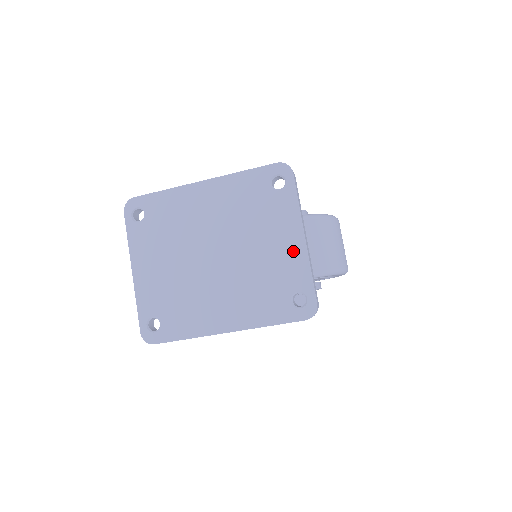
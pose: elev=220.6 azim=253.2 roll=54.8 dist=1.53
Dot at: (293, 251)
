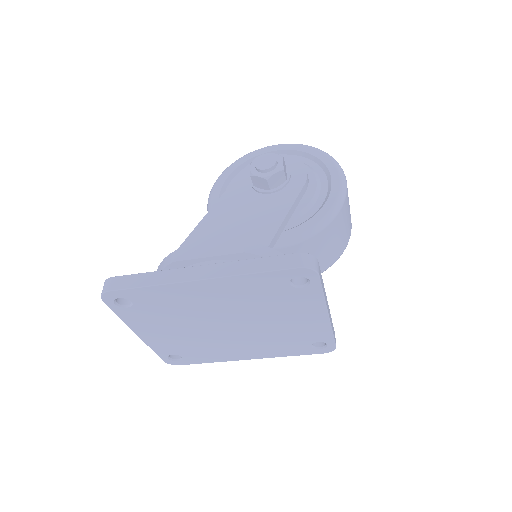
Dot at: (315, 323)
